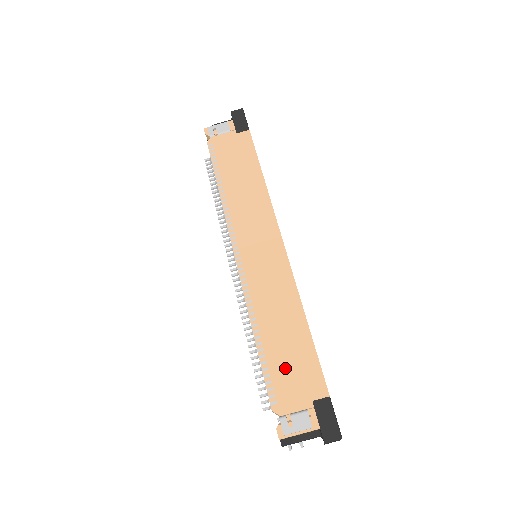
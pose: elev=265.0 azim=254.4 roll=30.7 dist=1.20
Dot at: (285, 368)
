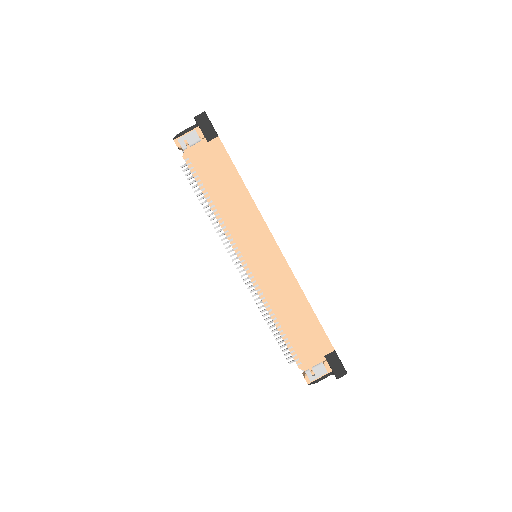
Dot at: (301, 340)
